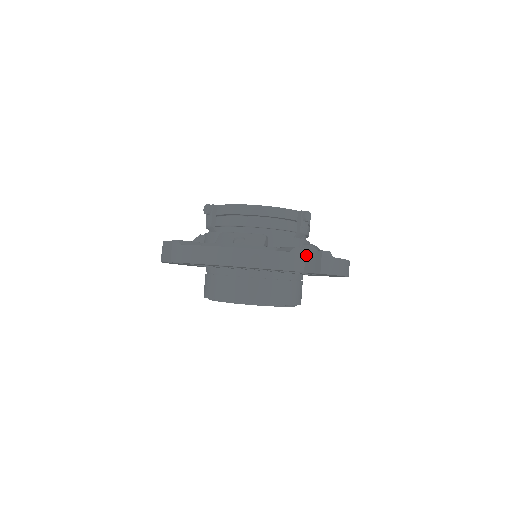
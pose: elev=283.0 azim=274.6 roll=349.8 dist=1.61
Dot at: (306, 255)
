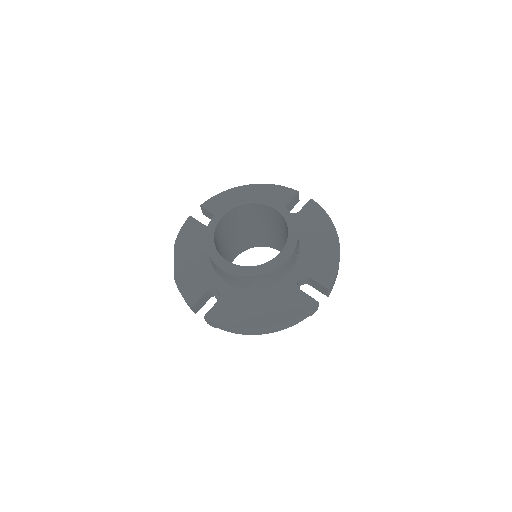
Dot at: occluded
